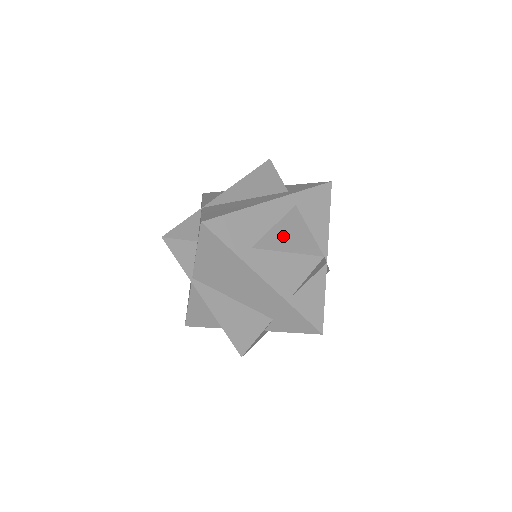
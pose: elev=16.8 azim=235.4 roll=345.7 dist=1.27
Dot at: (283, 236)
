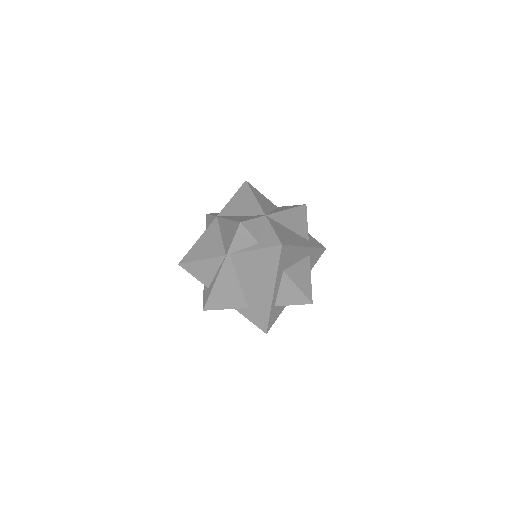
Dot at: (299, 274)
